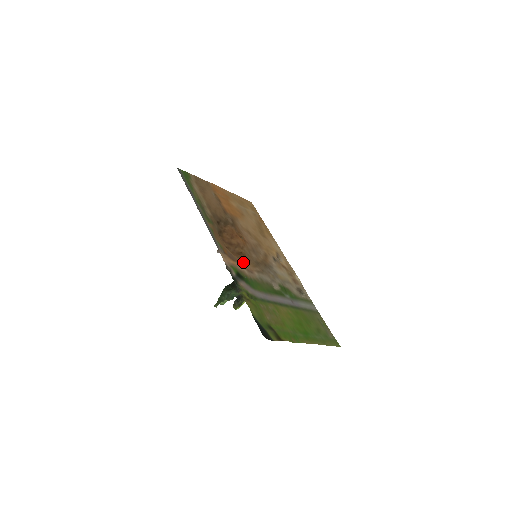
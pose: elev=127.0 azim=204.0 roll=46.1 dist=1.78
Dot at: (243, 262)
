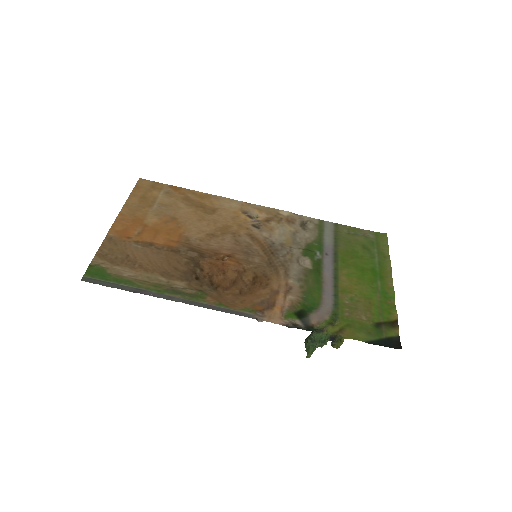
Dot at: (272, 289)
